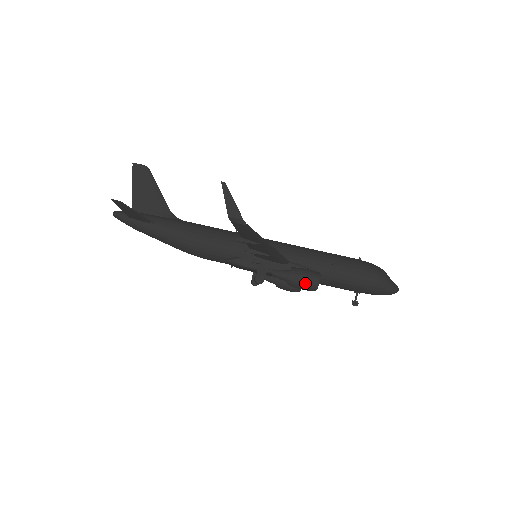
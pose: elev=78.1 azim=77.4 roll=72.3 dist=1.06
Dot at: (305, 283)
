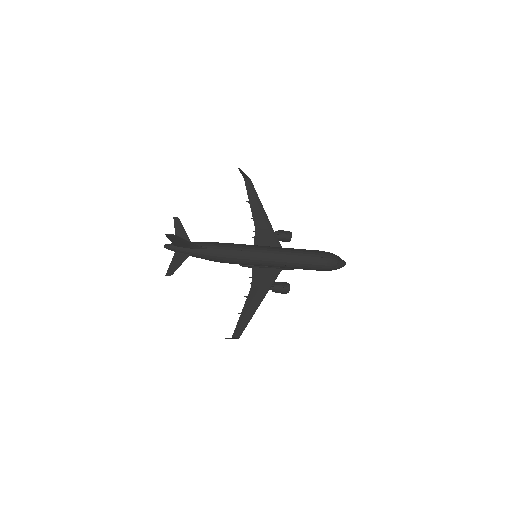
Dot at: occluded
